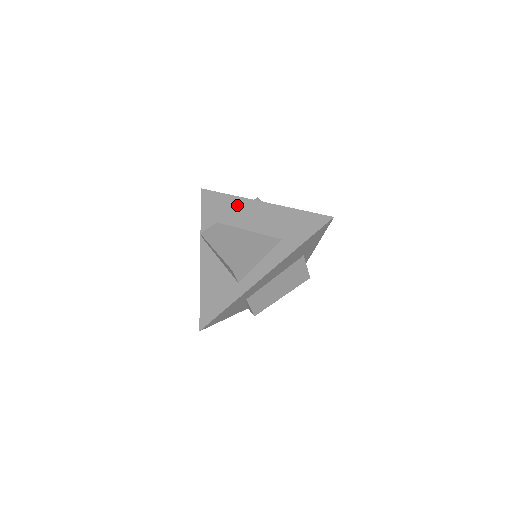
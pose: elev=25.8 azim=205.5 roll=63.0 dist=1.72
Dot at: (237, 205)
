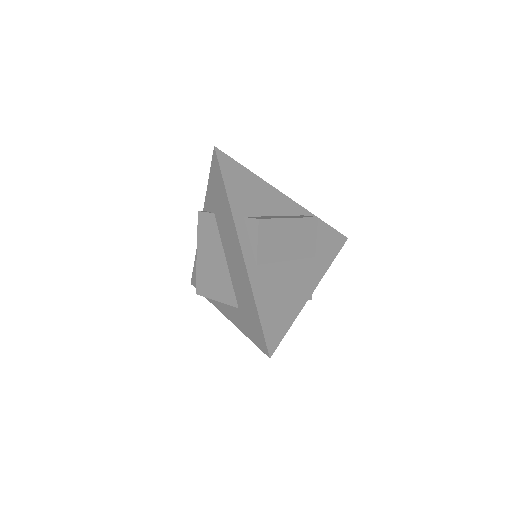
Dot at: (228, 220)
